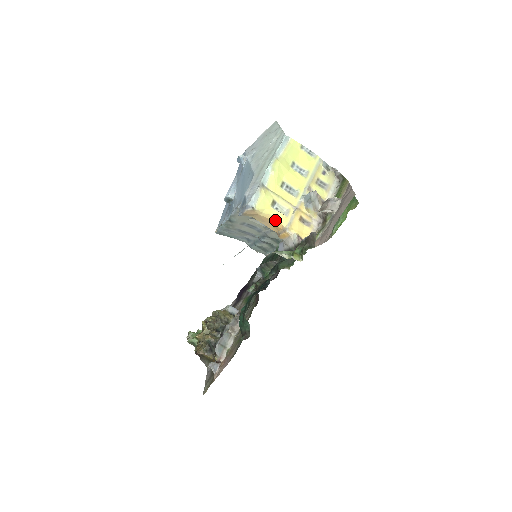
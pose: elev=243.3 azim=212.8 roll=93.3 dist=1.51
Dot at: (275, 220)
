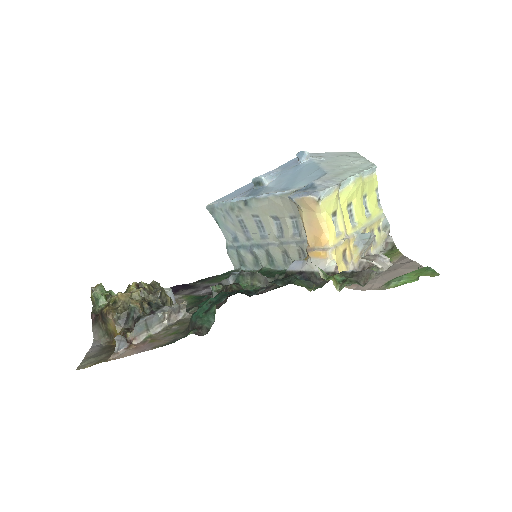
Dot at: (325, 231)
